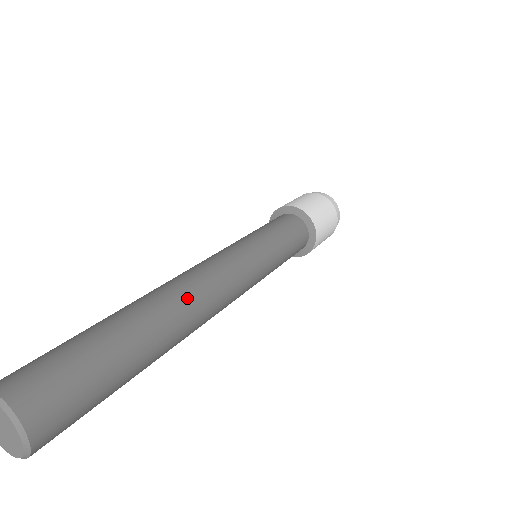
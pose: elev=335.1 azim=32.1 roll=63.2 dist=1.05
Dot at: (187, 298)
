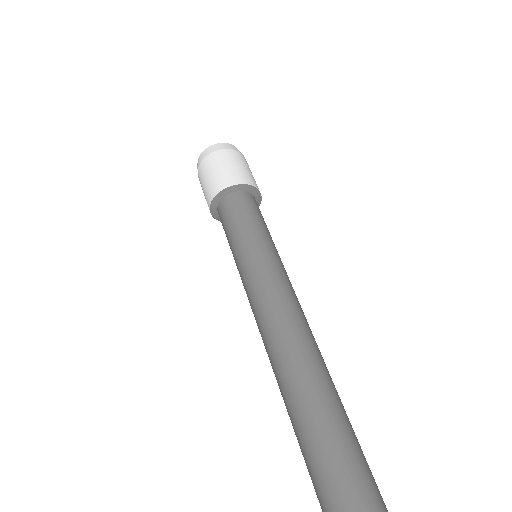
Dot at: occluded
